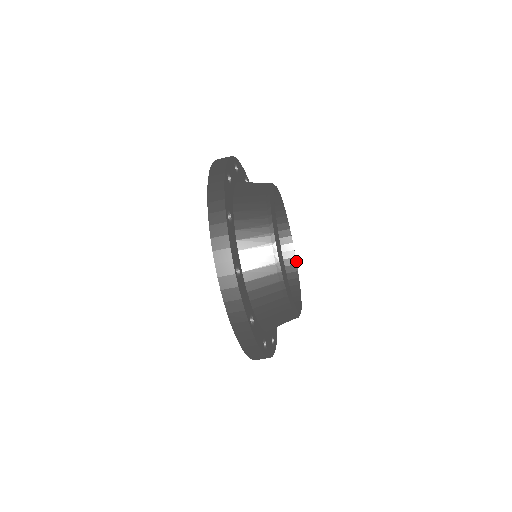
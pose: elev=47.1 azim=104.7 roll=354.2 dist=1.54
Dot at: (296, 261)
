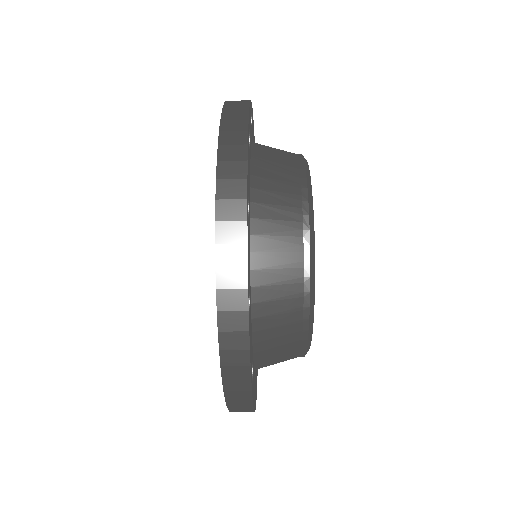
Dot at: occluded
